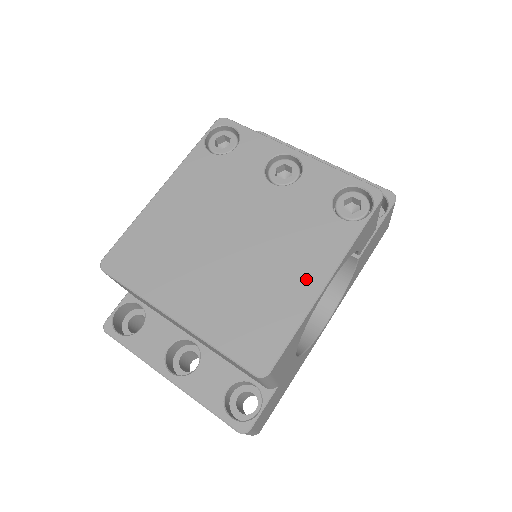
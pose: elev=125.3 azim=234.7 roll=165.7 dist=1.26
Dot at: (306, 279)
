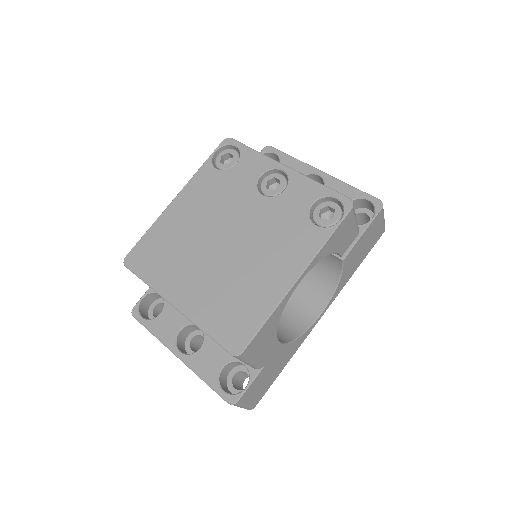
Dot at: (280, 276)
